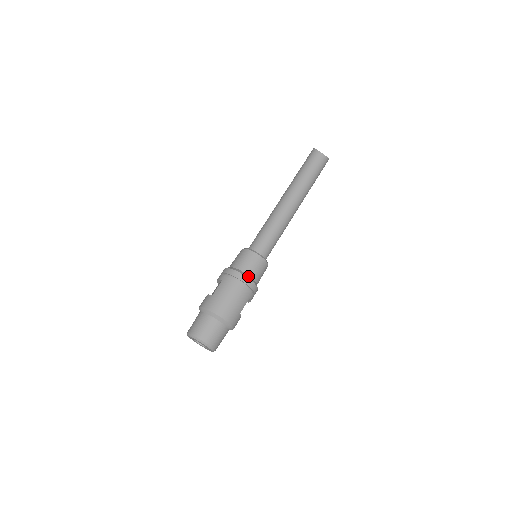
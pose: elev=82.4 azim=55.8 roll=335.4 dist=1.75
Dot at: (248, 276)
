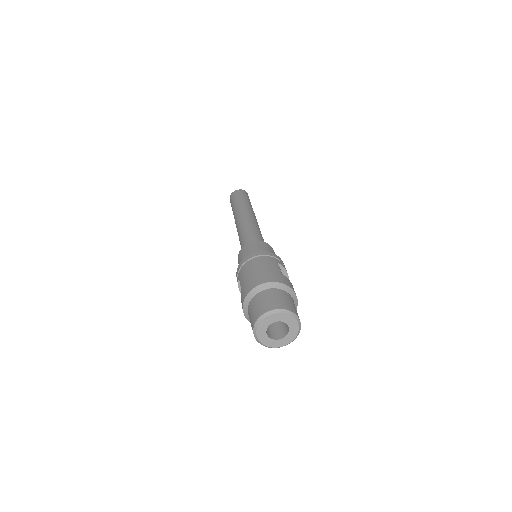
Dot at: (256, 253)
